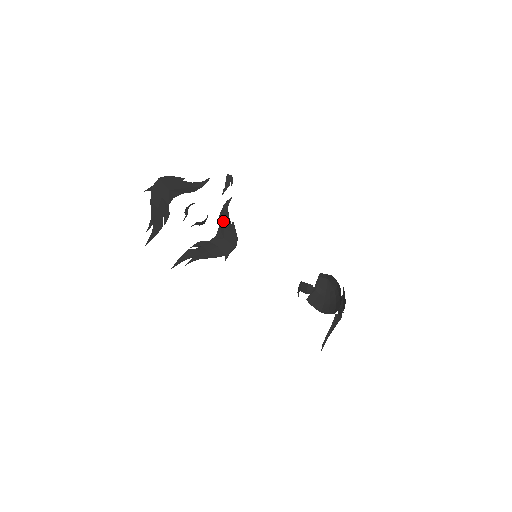
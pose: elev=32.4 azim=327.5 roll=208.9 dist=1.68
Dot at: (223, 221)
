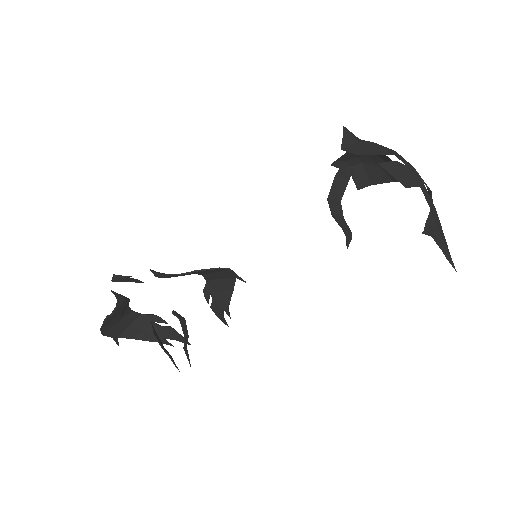
Dot at: occluded
